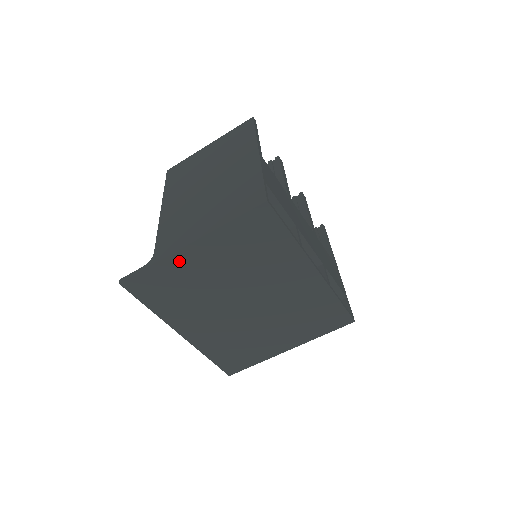
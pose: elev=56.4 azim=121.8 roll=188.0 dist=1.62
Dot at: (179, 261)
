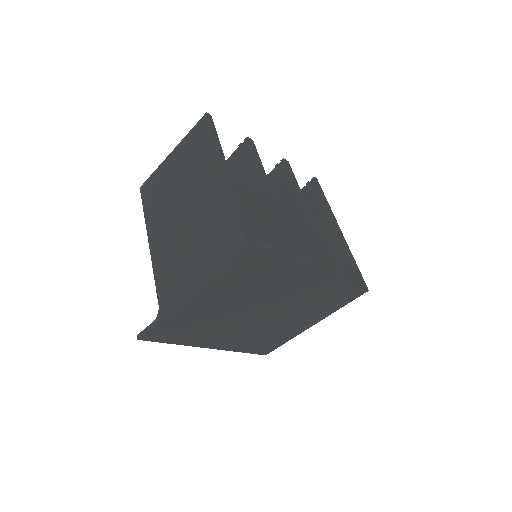
Dot at: (184, 310)
